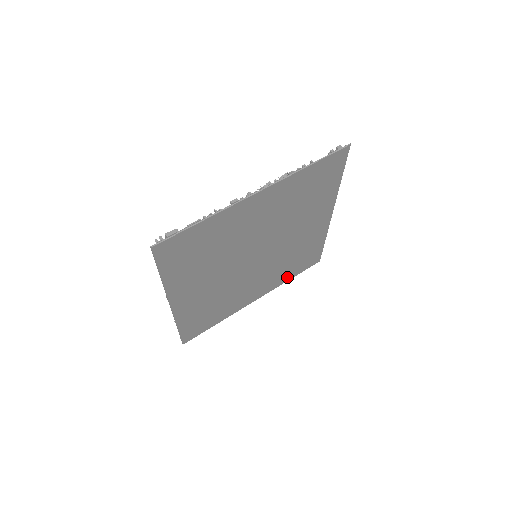
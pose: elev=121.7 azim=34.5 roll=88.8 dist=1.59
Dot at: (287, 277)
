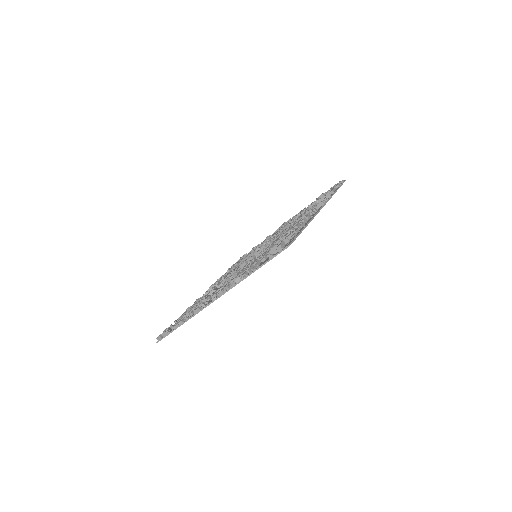
Dot at: occluded
